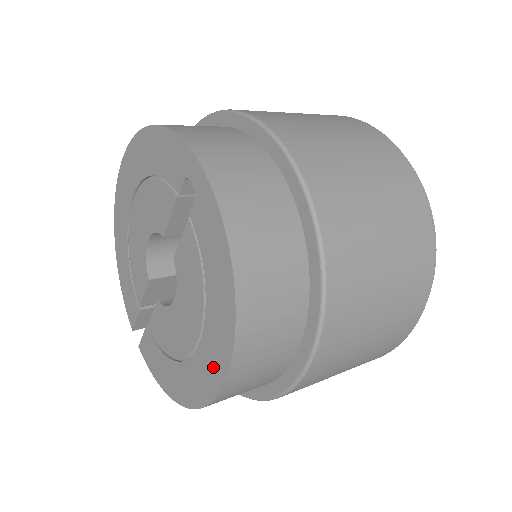
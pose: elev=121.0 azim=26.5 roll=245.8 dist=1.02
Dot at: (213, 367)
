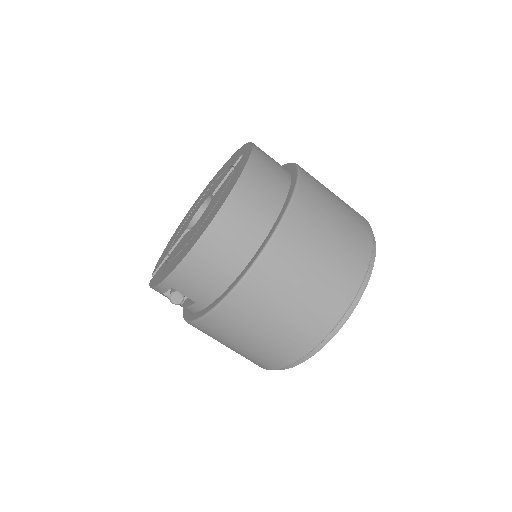
Dot at: (205, 226)
